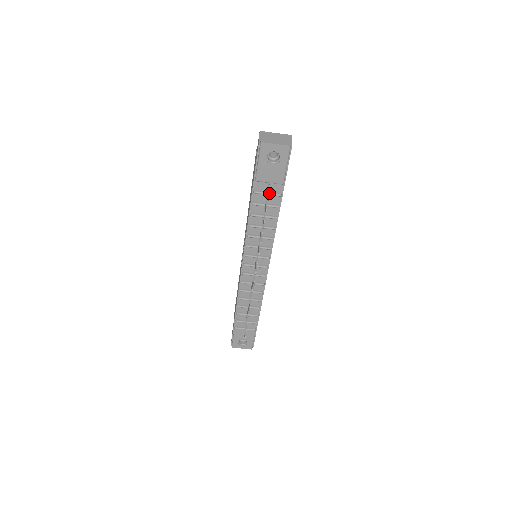
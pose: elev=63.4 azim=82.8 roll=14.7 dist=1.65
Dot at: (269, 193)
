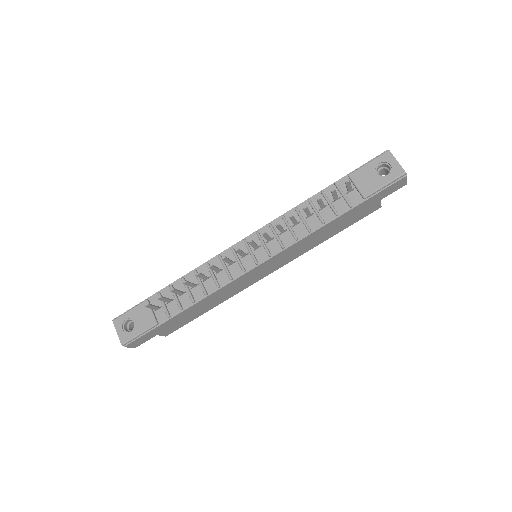
Dot at: (345, 195)
